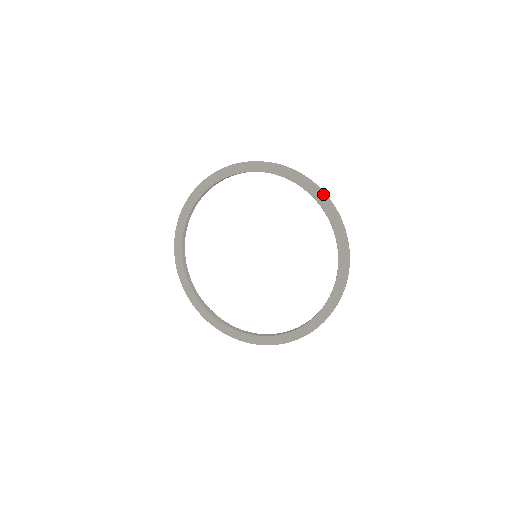
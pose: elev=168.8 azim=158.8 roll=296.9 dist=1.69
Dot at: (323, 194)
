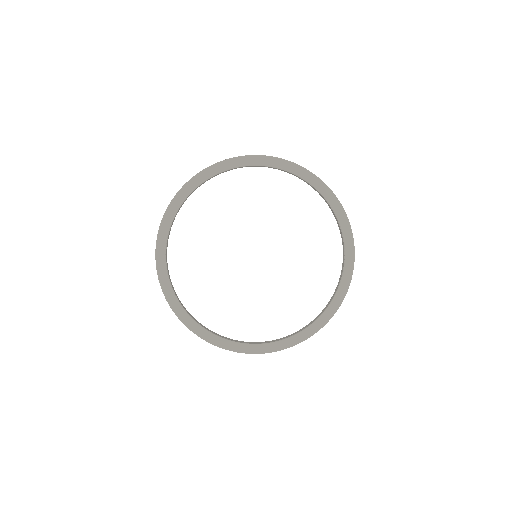
Dot at: (352, 234)
